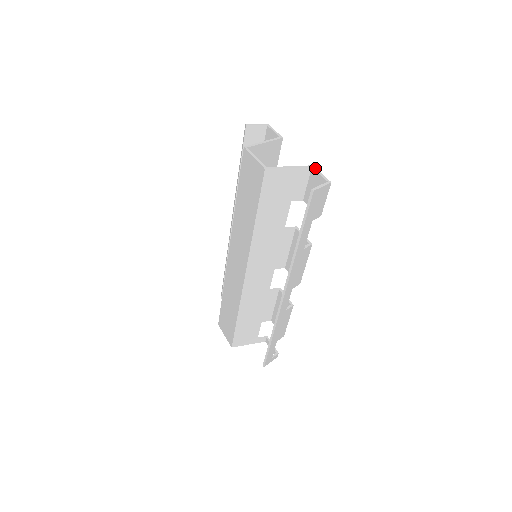
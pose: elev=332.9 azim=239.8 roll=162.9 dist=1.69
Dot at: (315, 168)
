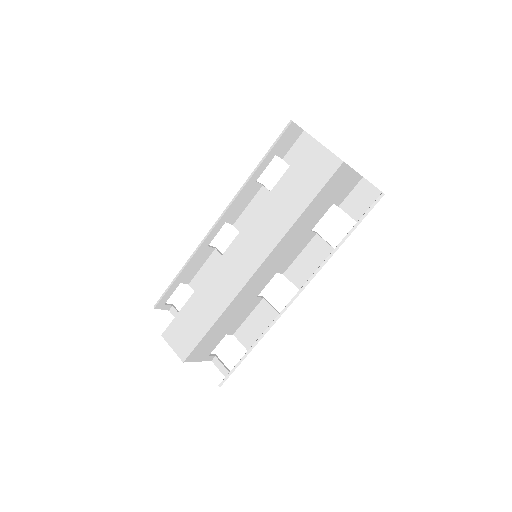
Dot at: occluded
